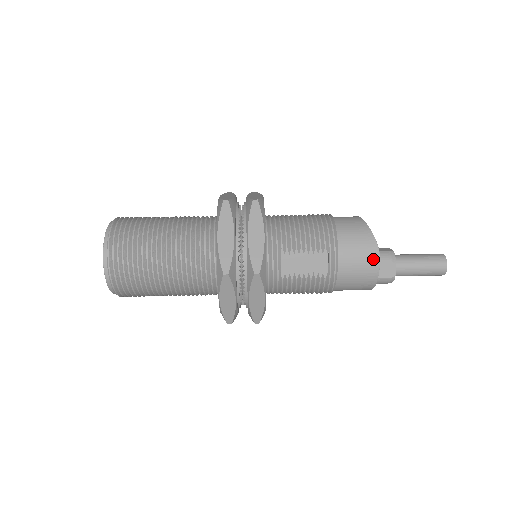
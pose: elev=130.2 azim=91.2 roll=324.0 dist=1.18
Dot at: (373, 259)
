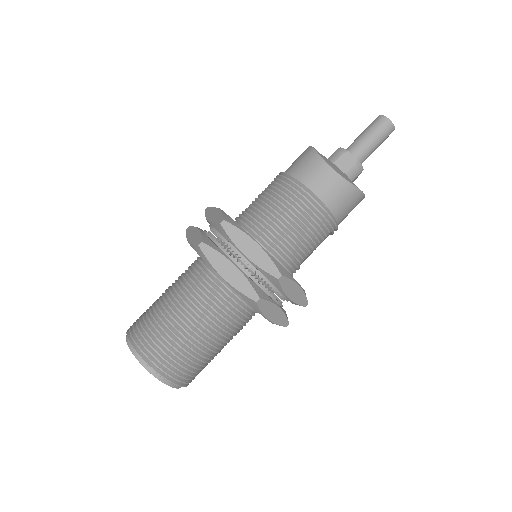
Dot at: (360, 201)
